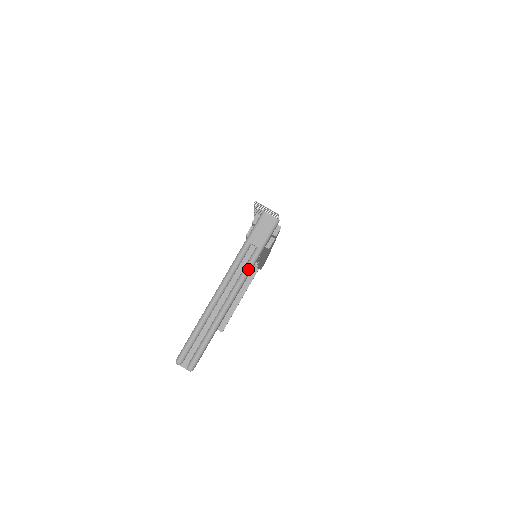
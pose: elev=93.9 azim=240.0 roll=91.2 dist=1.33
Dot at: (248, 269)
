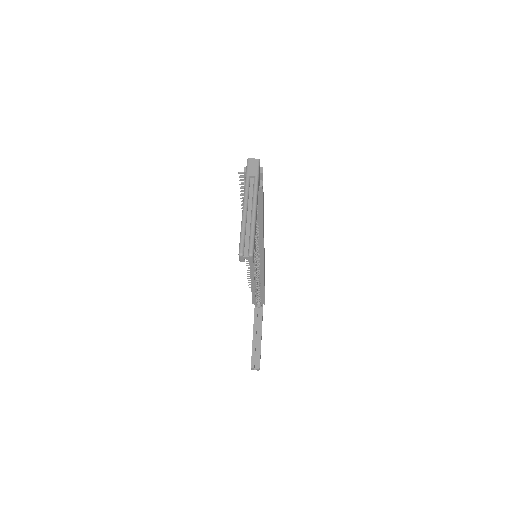
Dot at: (256, 188)
